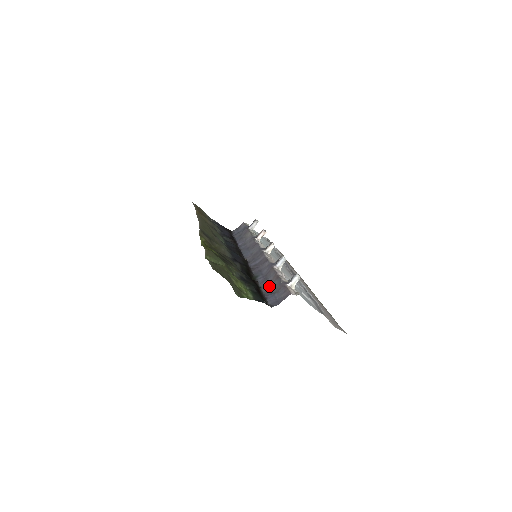
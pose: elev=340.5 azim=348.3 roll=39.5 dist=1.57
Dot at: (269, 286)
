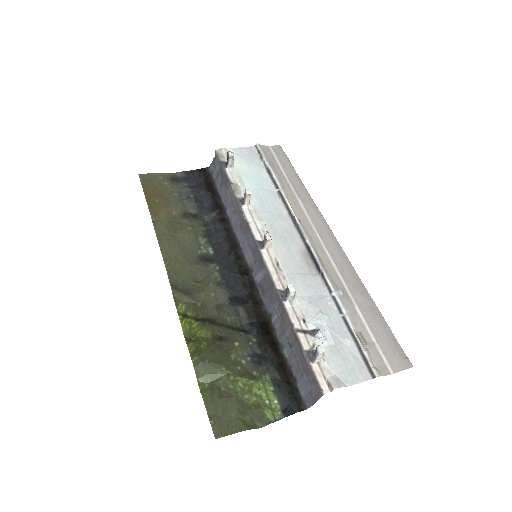
Dot at: (291, 349)
